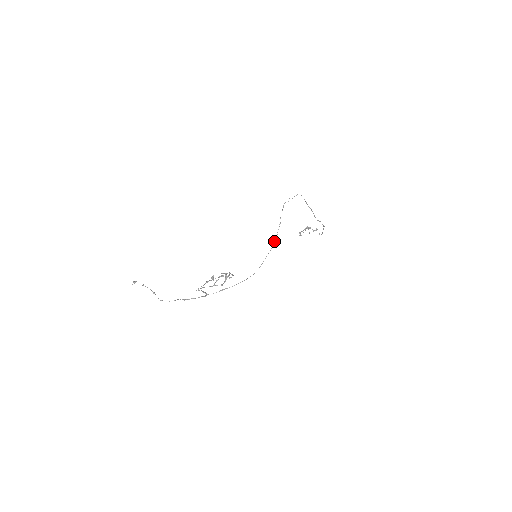
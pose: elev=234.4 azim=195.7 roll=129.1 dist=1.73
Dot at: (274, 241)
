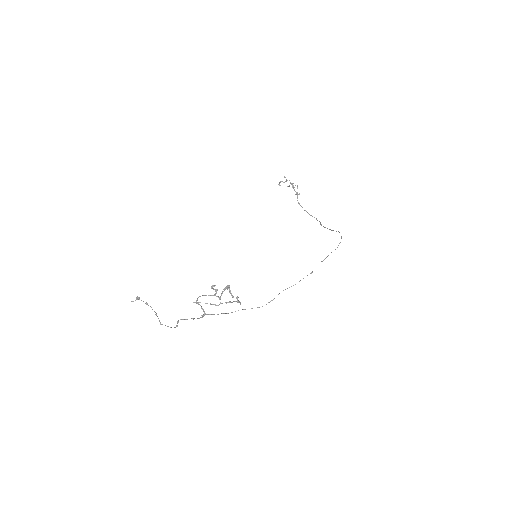
Dot at: occluded
